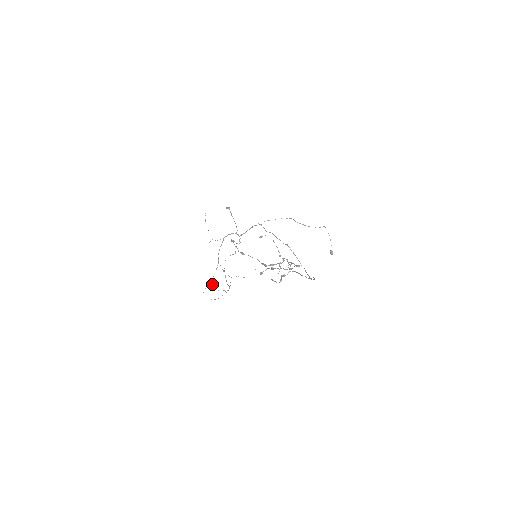
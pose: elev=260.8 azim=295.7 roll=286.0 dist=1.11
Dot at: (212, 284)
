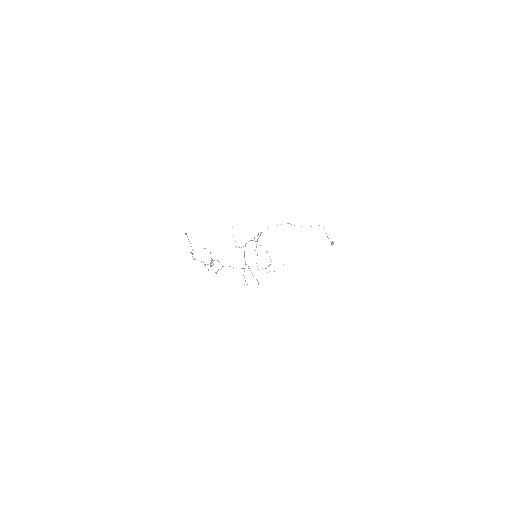
Dot at: occluded
